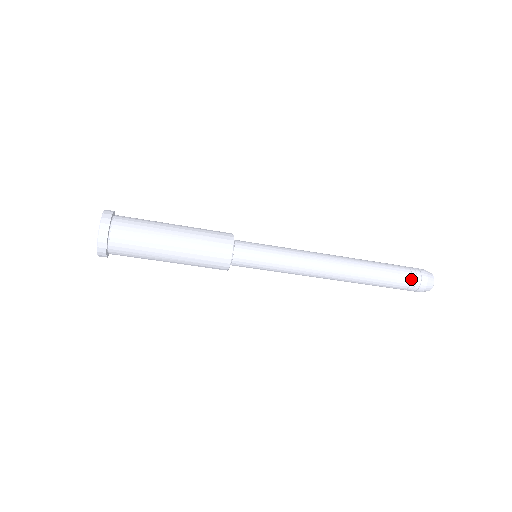
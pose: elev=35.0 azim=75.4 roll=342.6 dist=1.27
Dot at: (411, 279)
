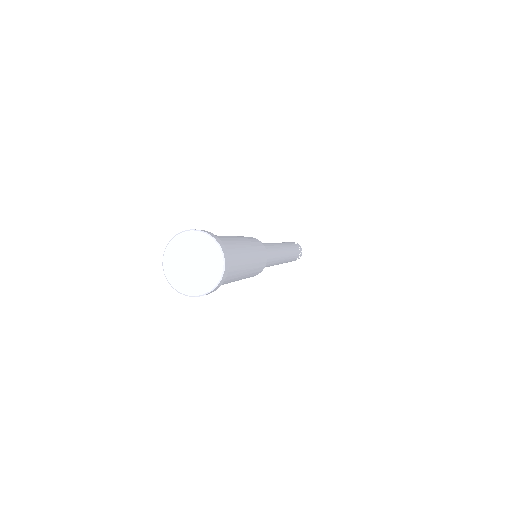
Dot at: (296, 259)
